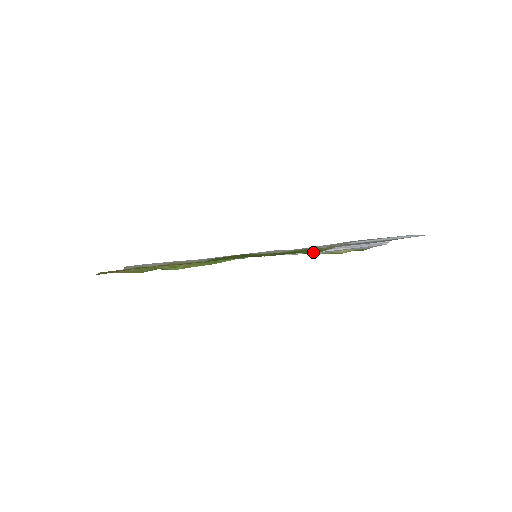
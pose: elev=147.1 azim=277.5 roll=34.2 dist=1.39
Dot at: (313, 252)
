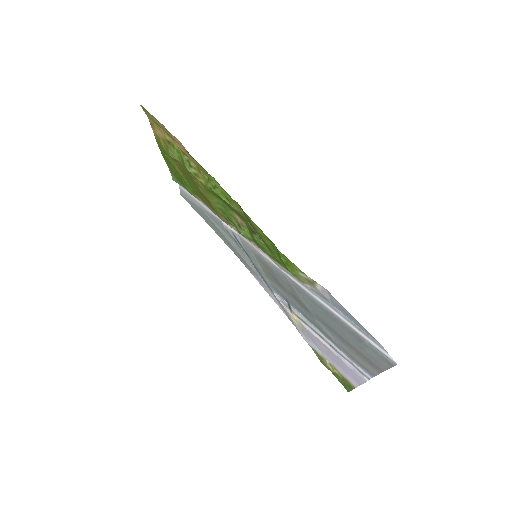
Dot at: (287, 261)
